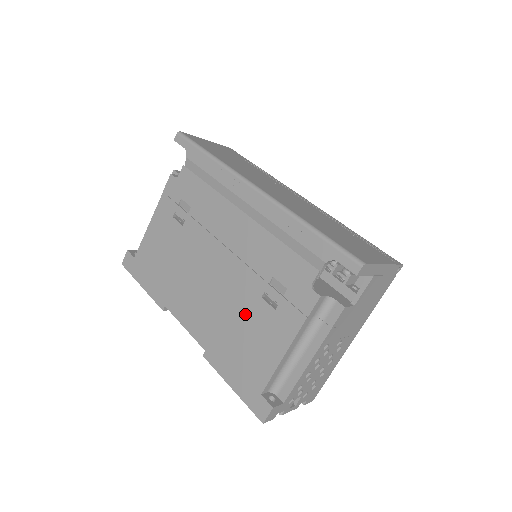
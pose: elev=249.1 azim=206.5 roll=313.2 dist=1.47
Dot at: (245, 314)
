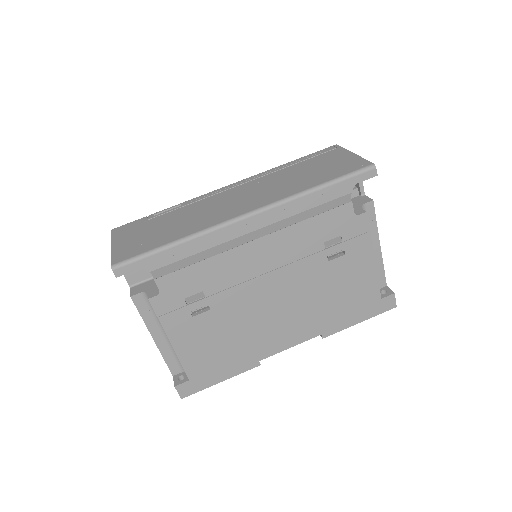
Dot at: (327, 283)
